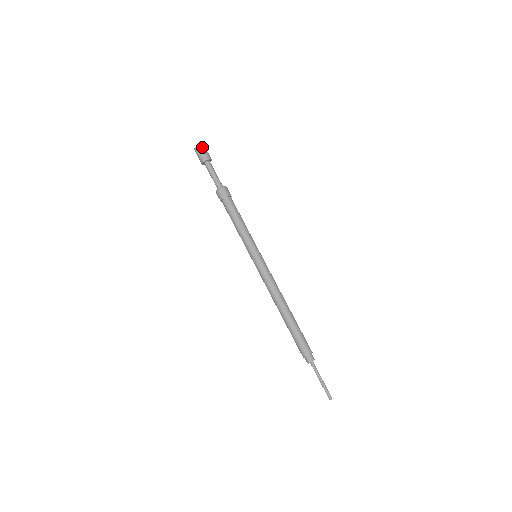
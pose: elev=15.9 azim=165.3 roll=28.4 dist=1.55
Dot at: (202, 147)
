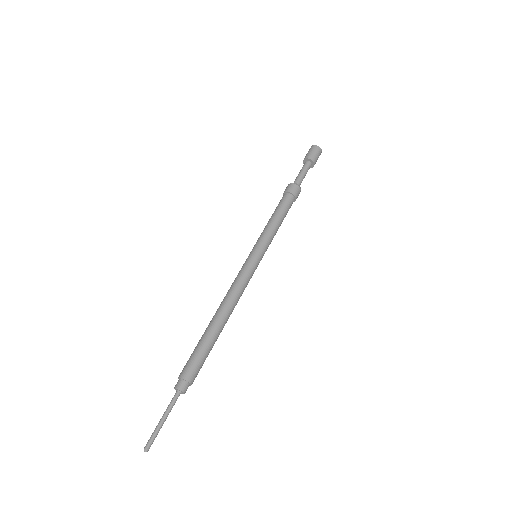
Dot at: (318, 149)
